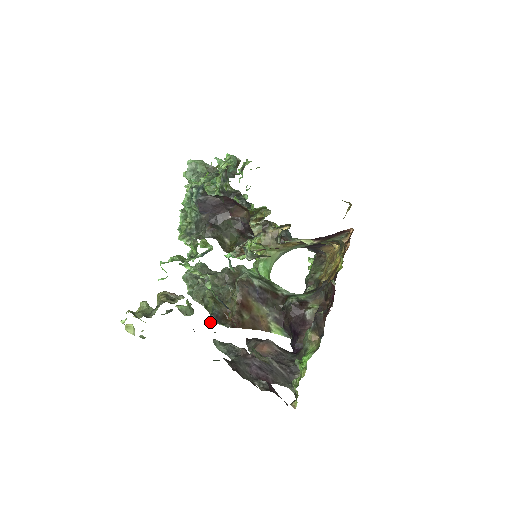
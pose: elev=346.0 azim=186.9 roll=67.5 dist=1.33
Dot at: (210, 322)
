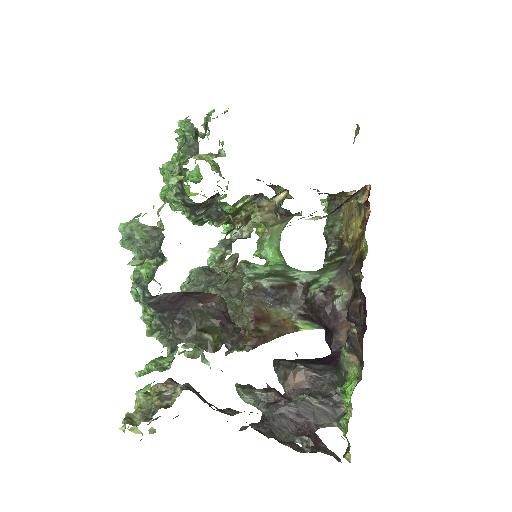
Dot at: (226, 355)
